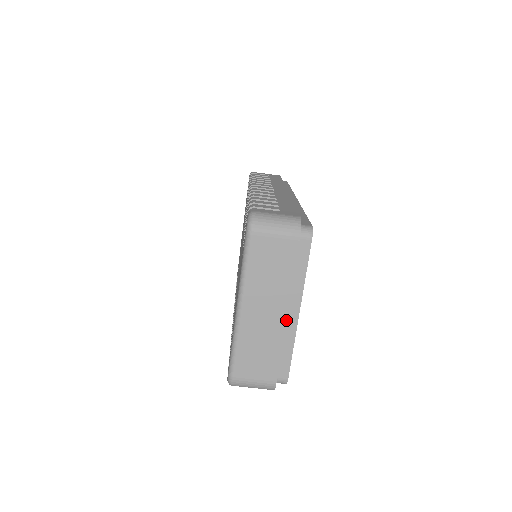
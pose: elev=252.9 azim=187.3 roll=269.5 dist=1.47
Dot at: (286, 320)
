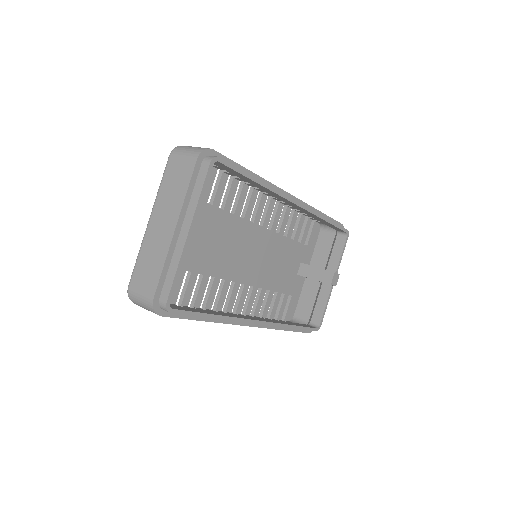
Dot at: (173, 234)
